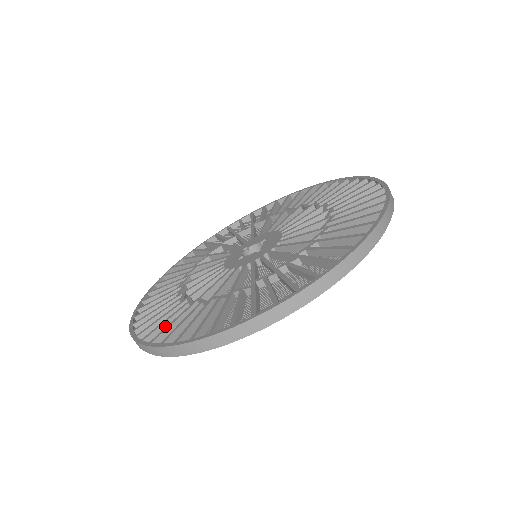
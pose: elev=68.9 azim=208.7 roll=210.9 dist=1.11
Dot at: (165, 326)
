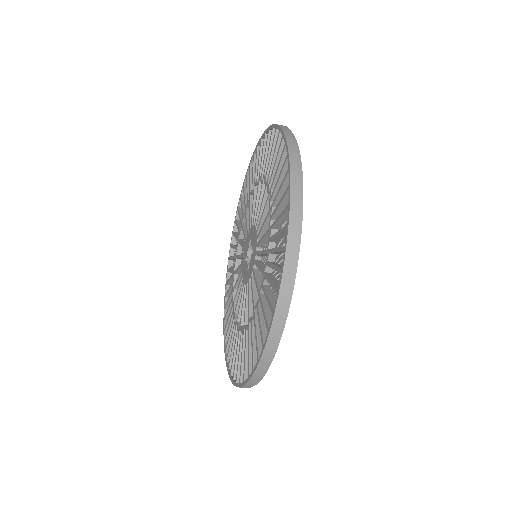
Dot at: occluded
